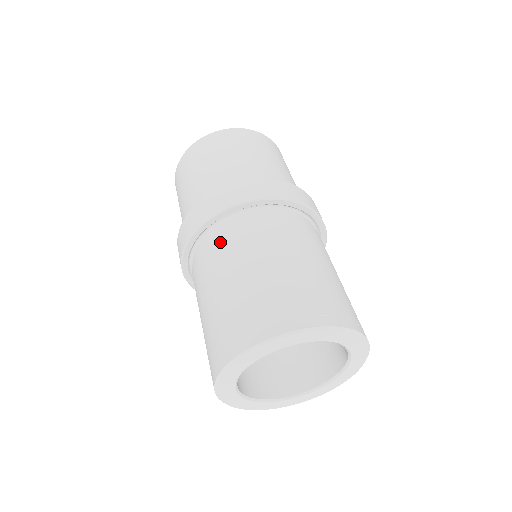
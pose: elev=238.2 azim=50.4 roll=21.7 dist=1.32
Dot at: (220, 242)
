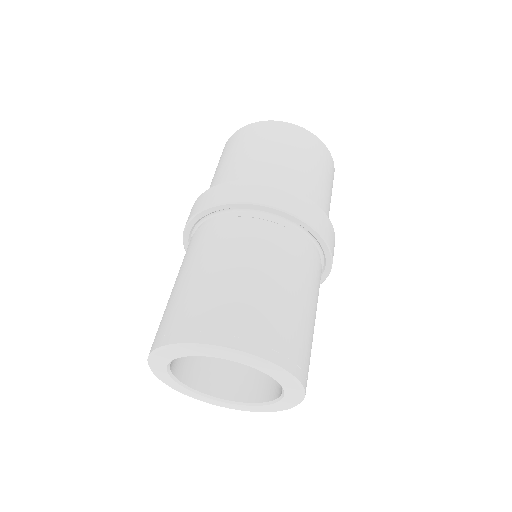
Dot at: (202, 235)
